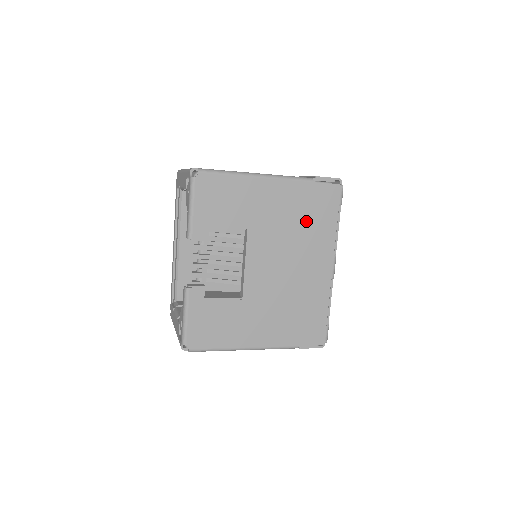
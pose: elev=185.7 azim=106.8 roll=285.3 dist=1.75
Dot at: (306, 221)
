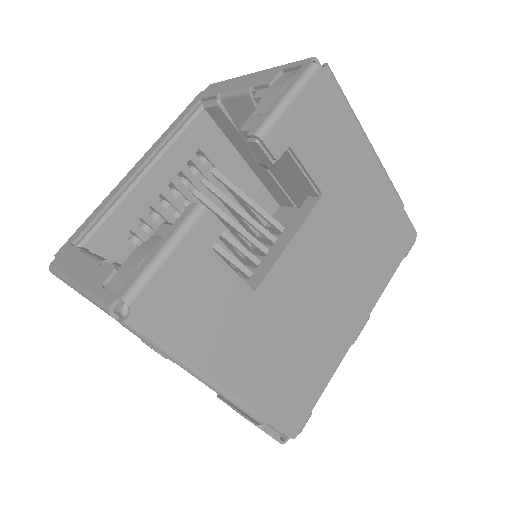
Dot at: (373, 245)
